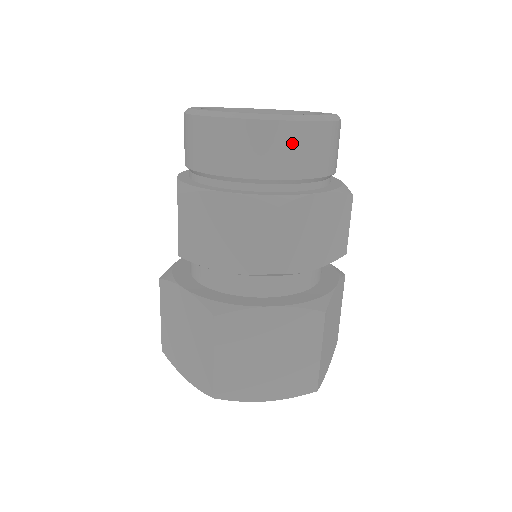
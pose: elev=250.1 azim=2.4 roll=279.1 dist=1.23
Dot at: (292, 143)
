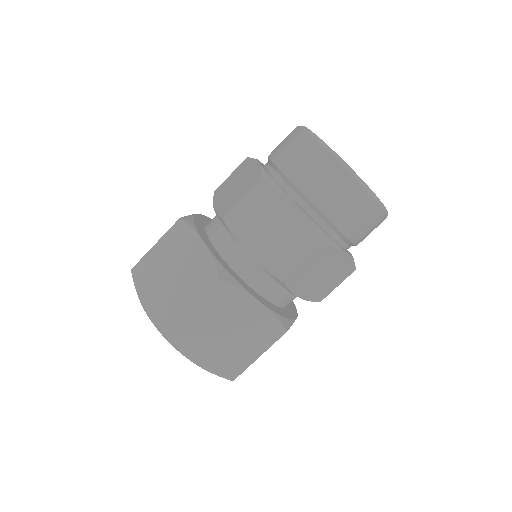
Dot at: (311, 159)
